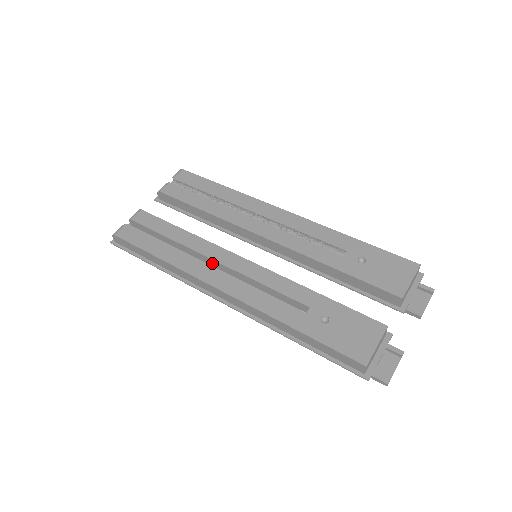
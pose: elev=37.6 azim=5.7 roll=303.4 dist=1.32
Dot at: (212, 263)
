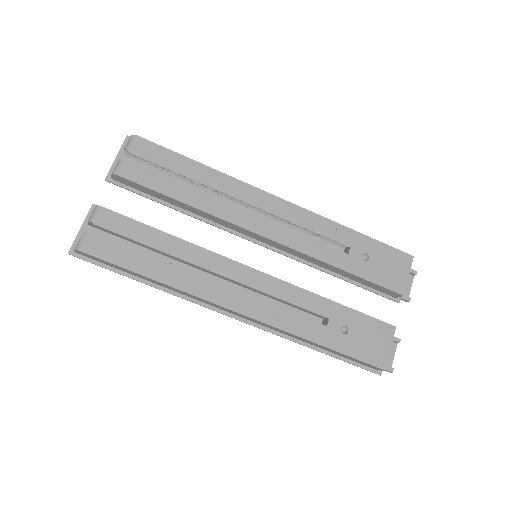
Dot at: (213, 273)
